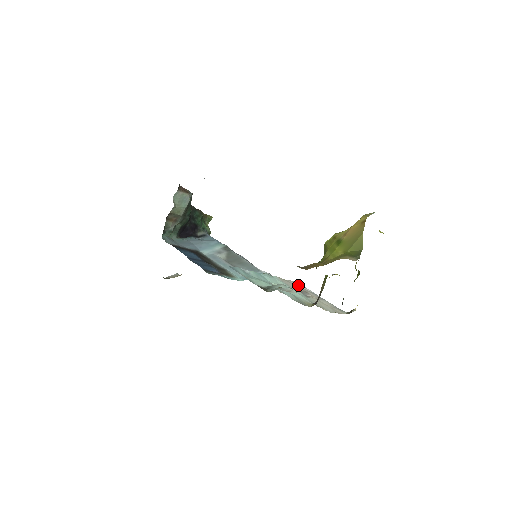
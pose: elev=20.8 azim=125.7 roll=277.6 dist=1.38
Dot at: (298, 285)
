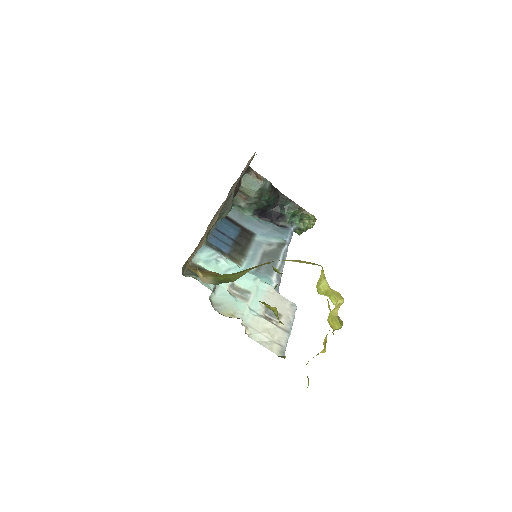
Dot at: (289, 308)
